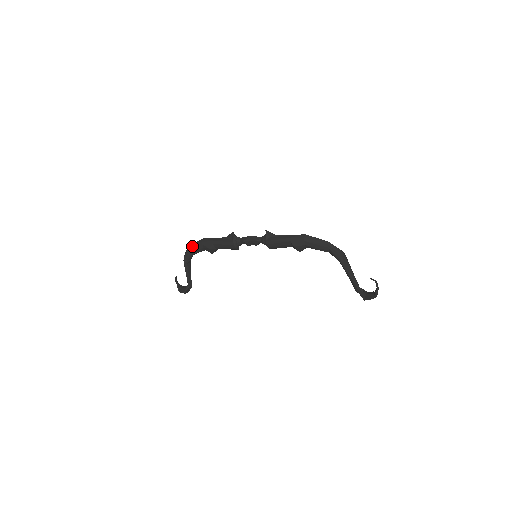
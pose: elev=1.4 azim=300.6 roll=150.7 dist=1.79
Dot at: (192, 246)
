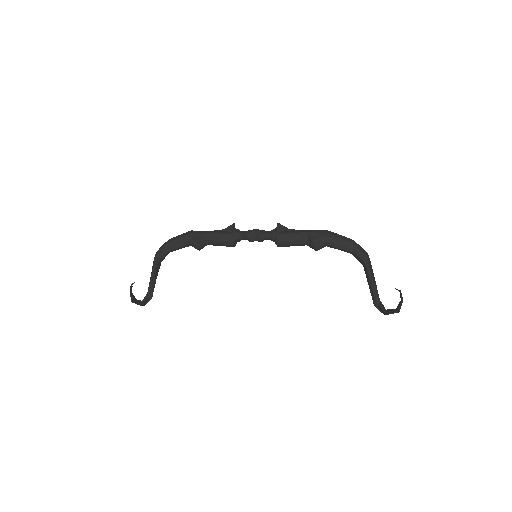
Dot at: (172, 239)
